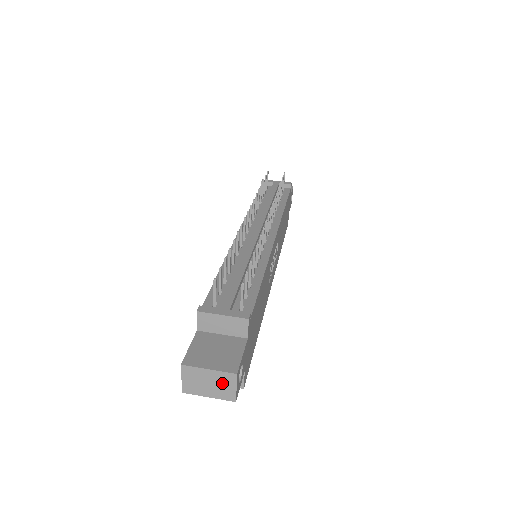
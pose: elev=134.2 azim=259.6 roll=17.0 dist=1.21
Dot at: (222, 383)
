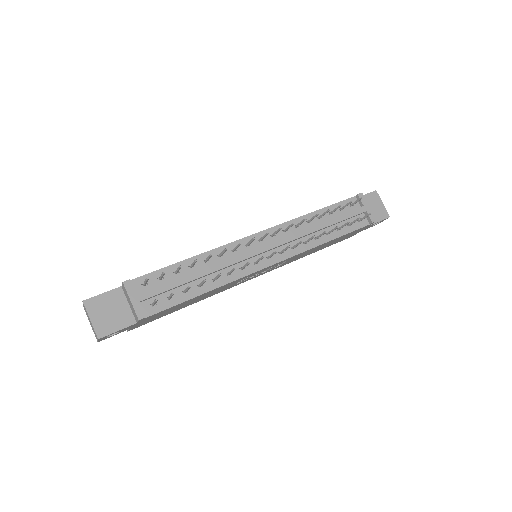
Dot at: (94, 331)
